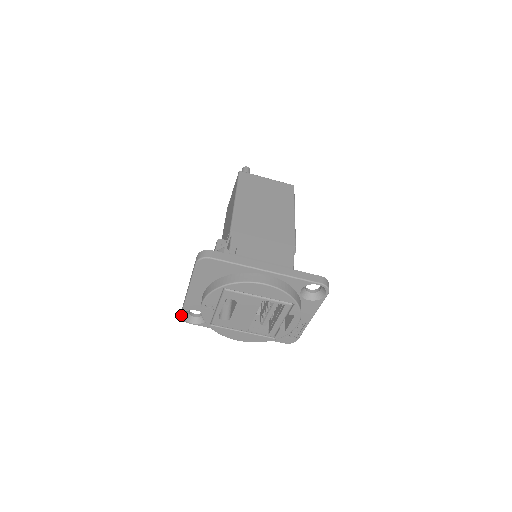
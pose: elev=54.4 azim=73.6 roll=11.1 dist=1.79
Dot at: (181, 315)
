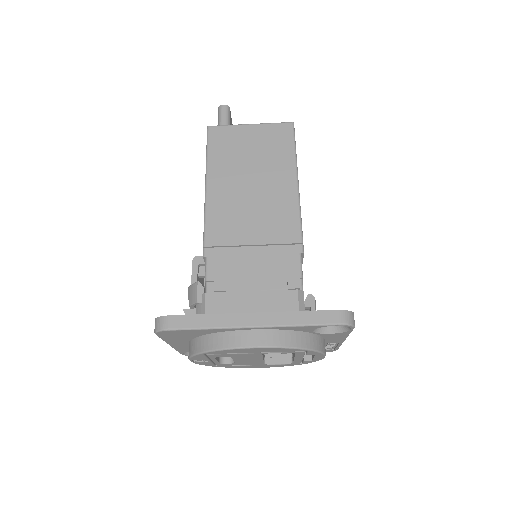
Dot at: occluded
